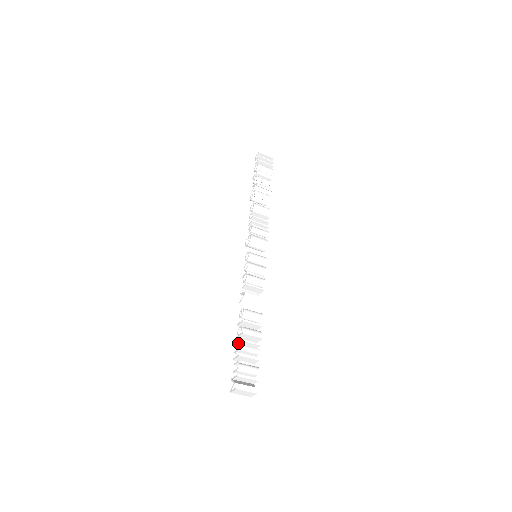
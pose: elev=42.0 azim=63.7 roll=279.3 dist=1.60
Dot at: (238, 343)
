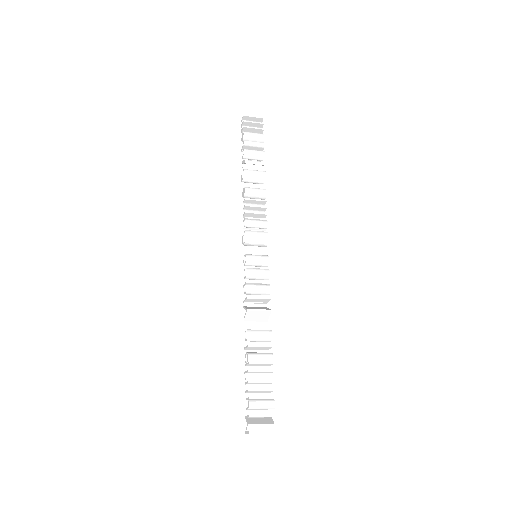
Dot at: (247, 373)
